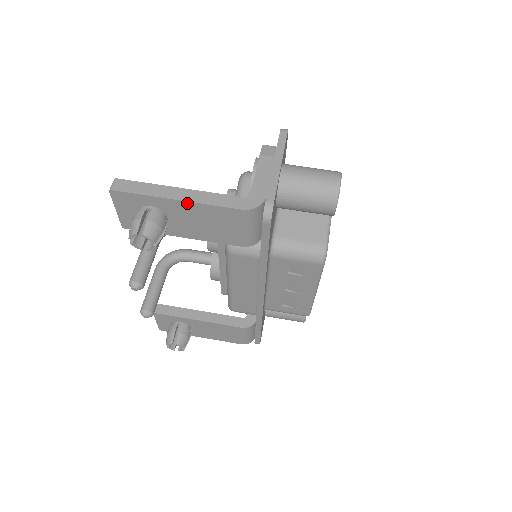
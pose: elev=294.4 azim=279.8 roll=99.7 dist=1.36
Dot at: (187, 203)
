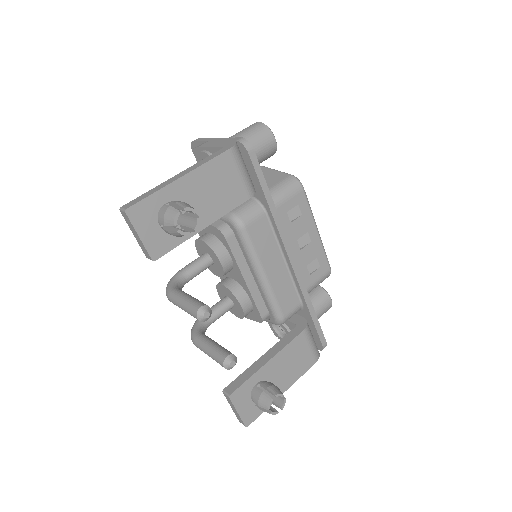
Dot at: (190, 174)
